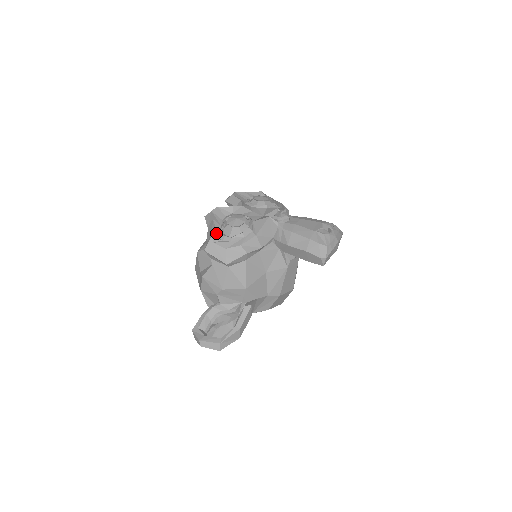
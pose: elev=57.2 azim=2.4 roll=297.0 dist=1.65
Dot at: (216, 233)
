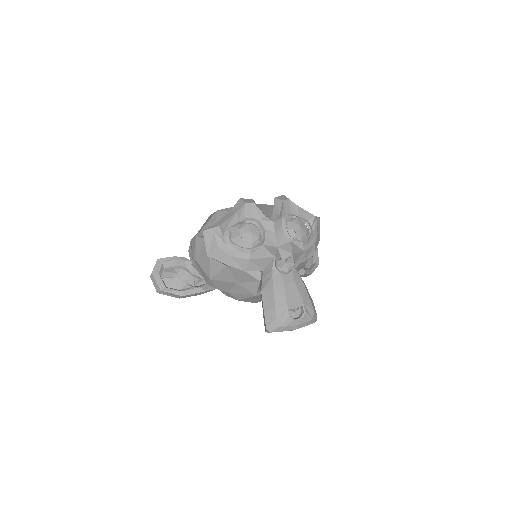
Dot at: (226, 226)
